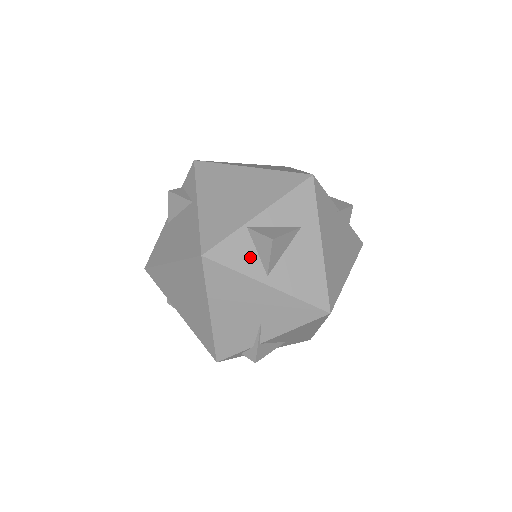
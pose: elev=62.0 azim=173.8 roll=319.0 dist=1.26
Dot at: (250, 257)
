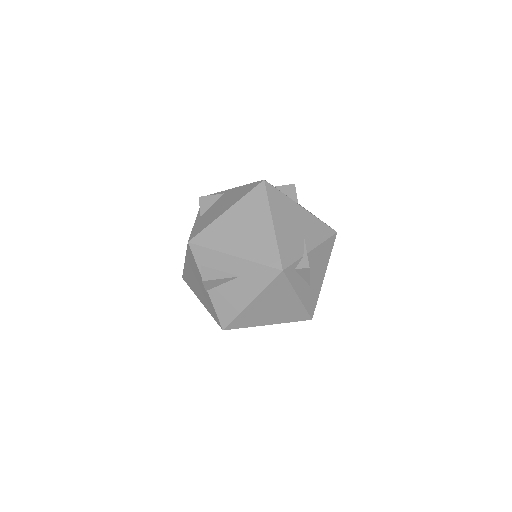
Dot at: occluded
